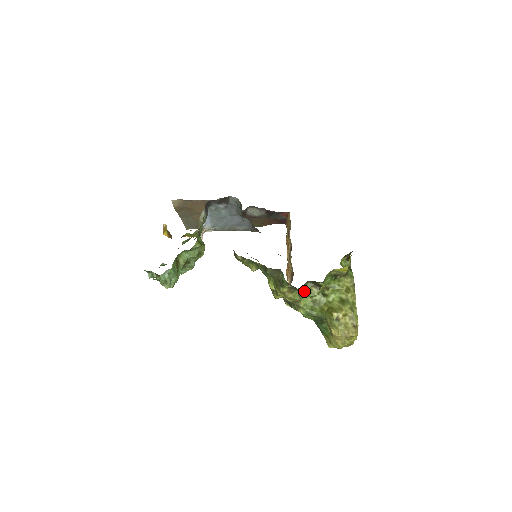
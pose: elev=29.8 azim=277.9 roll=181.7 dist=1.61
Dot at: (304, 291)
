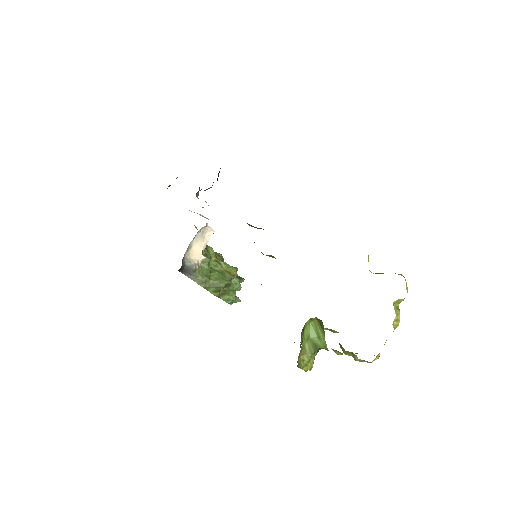
Dot at: occluded
